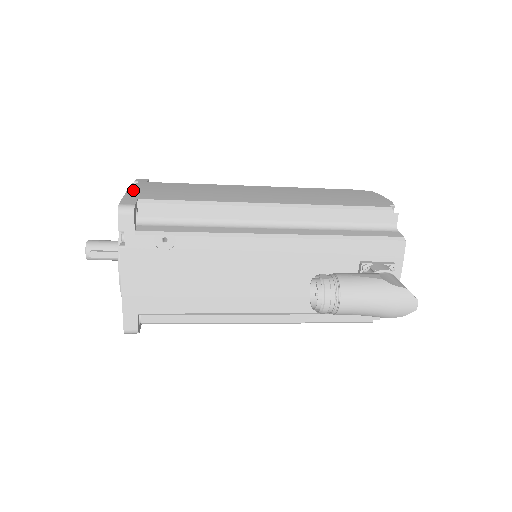
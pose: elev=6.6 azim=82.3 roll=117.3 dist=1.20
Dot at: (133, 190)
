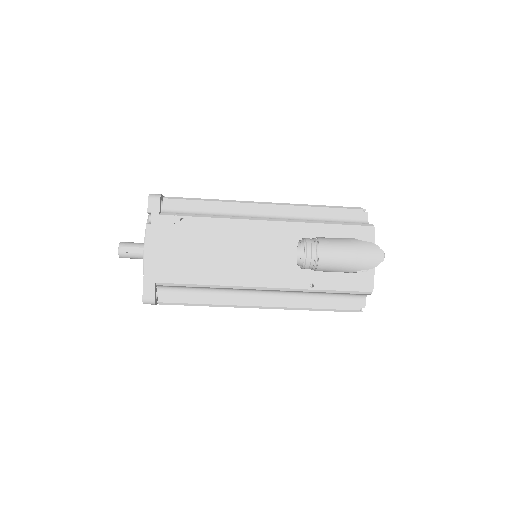
Dot at: occluded
